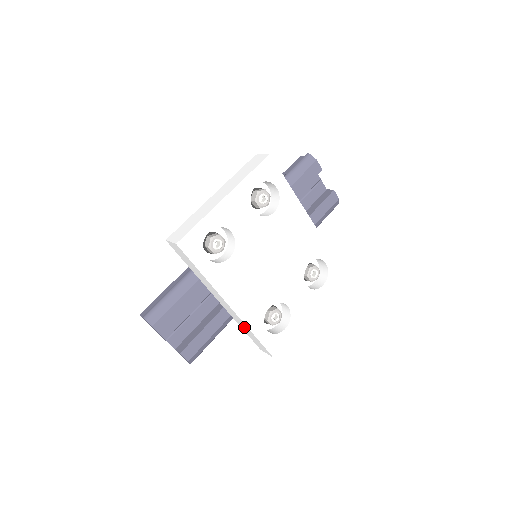
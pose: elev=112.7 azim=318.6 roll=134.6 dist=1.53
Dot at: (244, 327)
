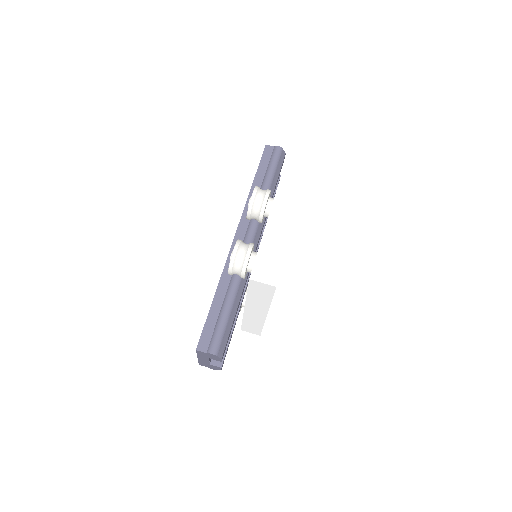
Dot at: (253, 322)
